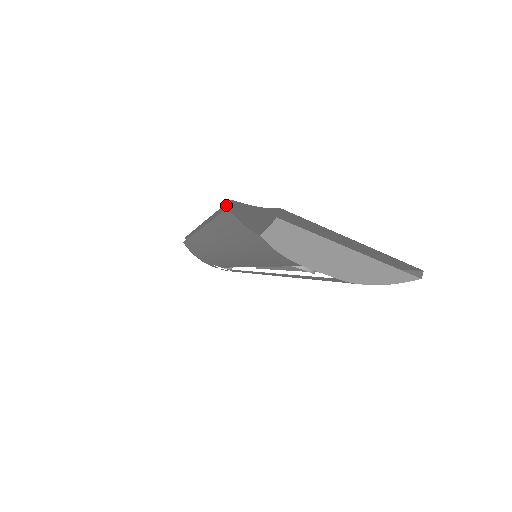
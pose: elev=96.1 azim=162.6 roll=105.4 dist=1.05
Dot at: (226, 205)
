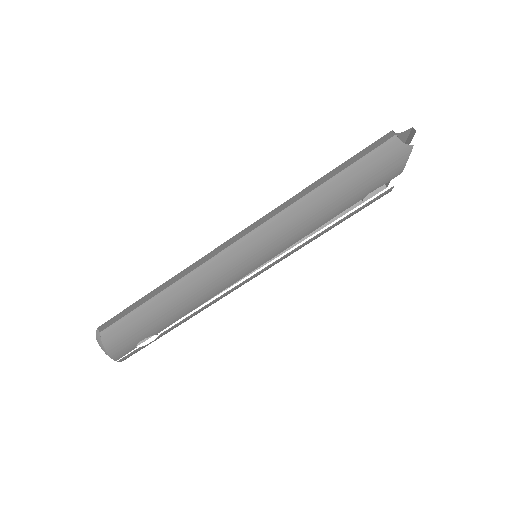
Dot at: (371, 144)
